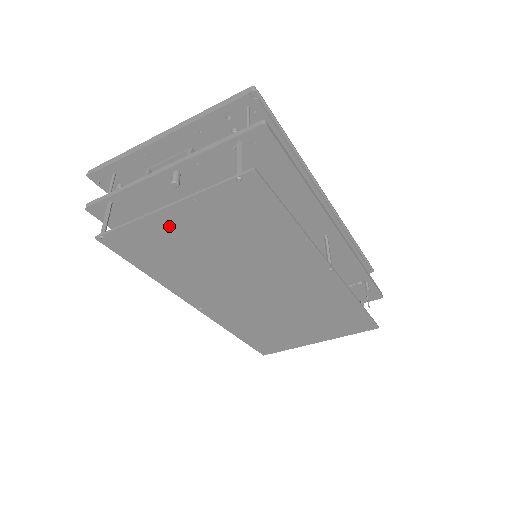
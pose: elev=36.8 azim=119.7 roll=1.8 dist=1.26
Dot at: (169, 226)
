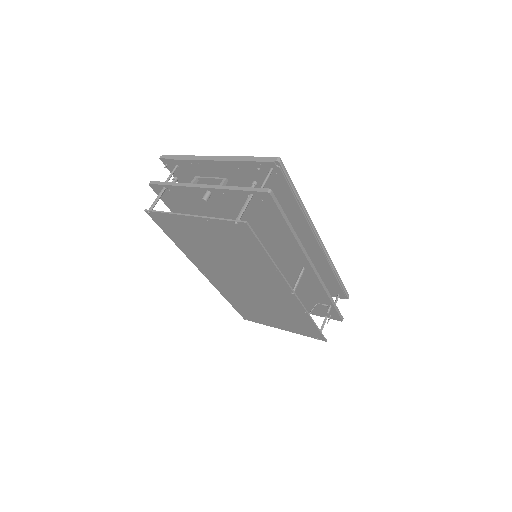
Dot at: (191, 225)
